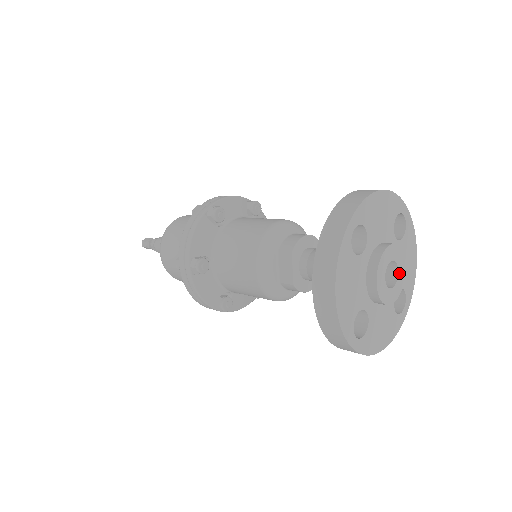
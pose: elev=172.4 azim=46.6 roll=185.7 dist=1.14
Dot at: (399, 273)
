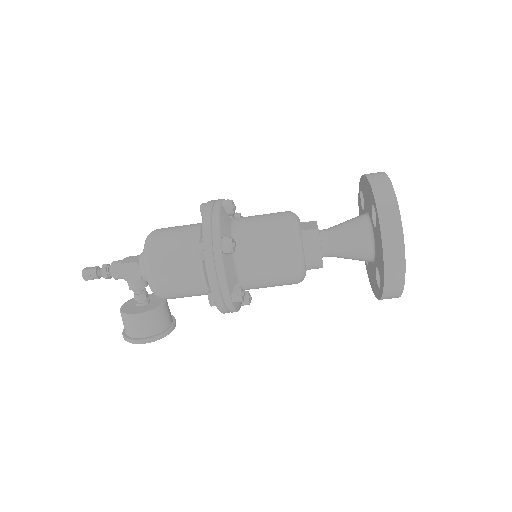
Dot at: occluded
